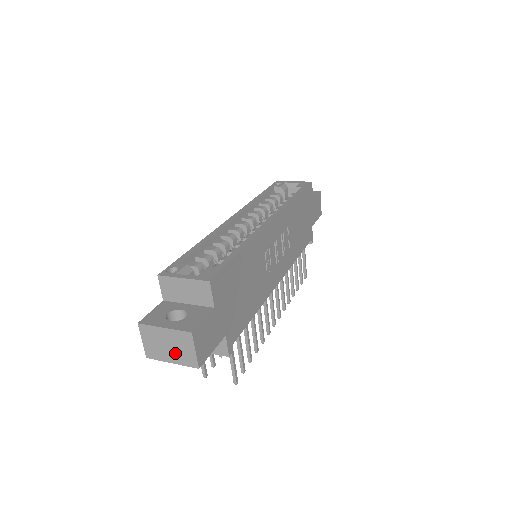
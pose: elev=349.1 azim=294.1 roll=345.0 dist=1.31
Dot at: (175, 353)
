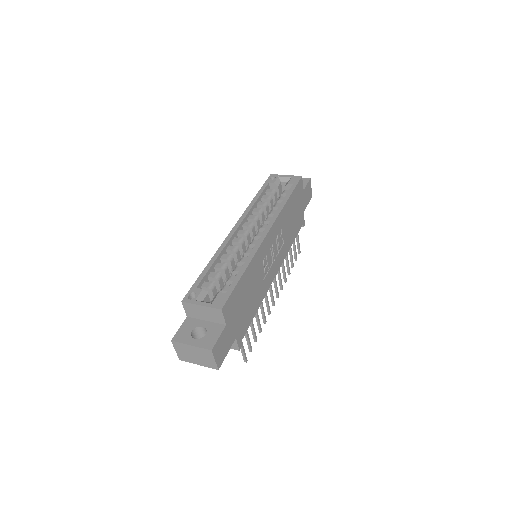
Dot at: (200, 360)
